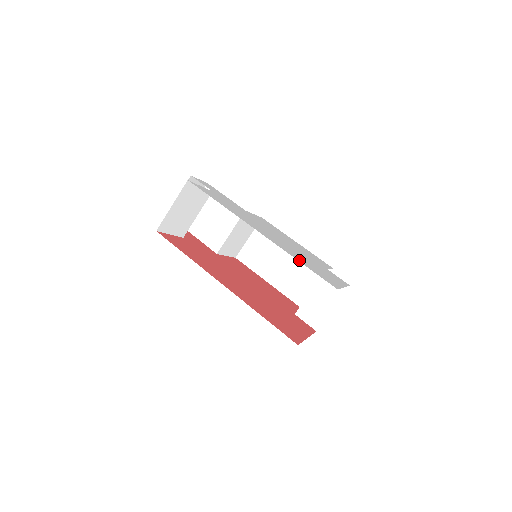
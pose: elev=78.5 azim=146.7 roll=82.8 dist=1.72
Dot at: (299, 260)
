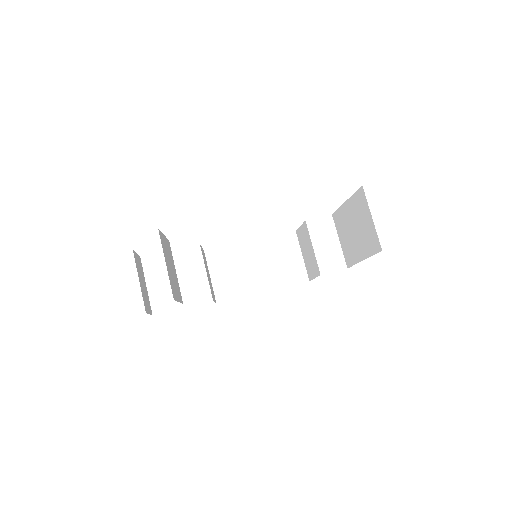
Dot at: occluded
